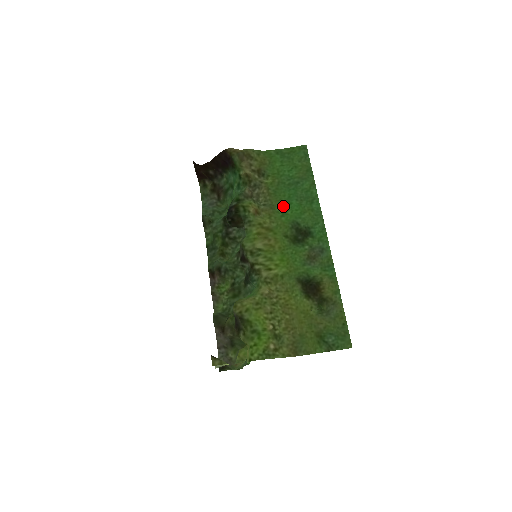
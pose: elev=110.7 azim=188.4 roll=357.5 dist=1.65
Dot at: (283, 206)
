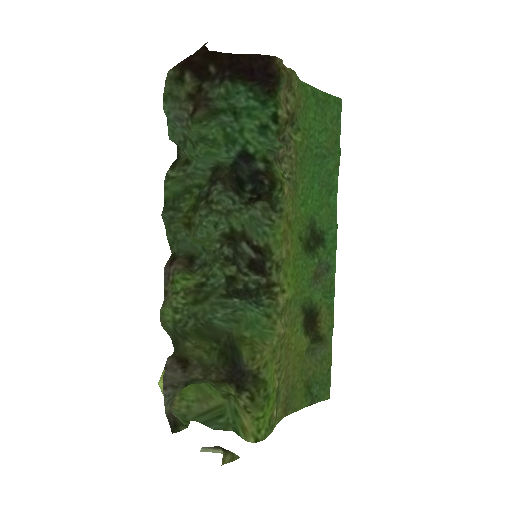
Dot at: (306, 189)
